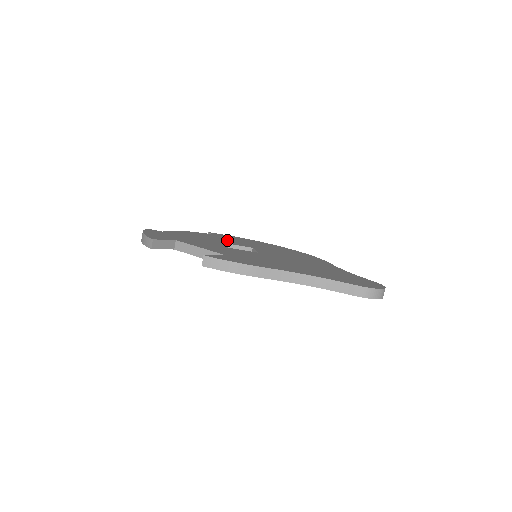
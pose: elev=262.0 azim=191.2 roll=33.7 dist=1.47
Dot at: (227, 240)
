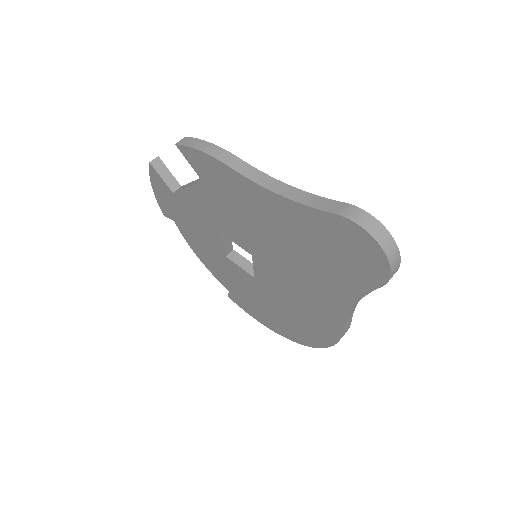
Dot at: occluded
